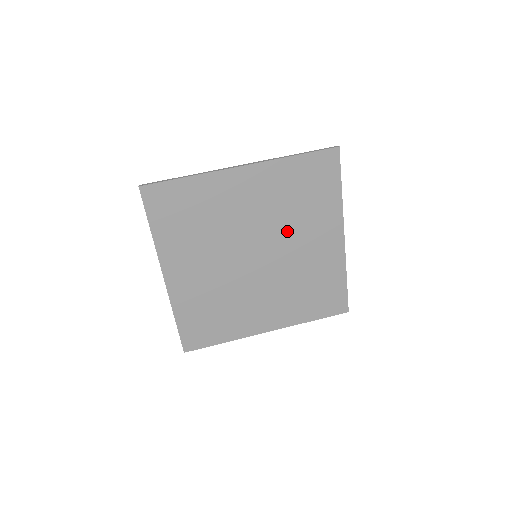
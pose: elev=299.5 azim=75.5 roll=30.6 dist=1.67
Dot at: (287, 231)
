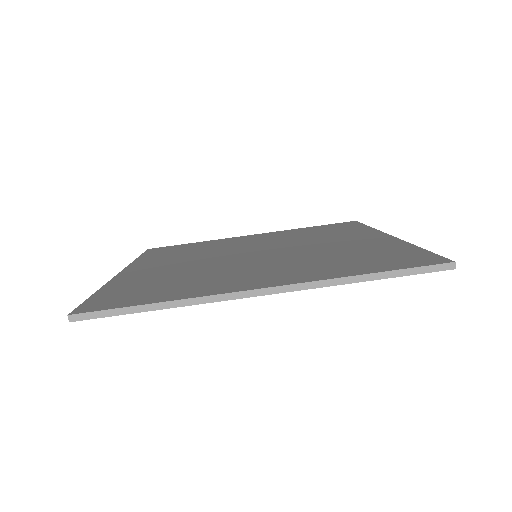
Dot at: occluded
